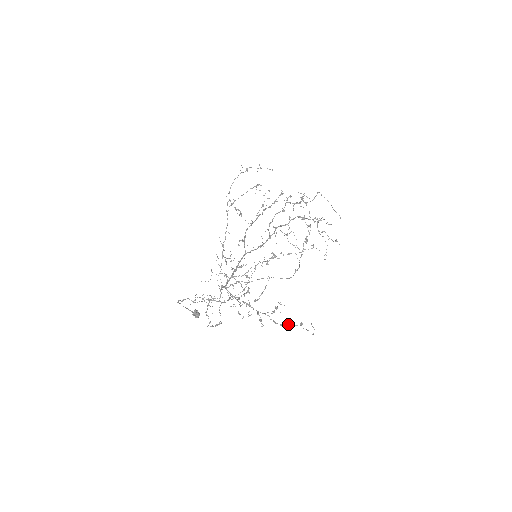
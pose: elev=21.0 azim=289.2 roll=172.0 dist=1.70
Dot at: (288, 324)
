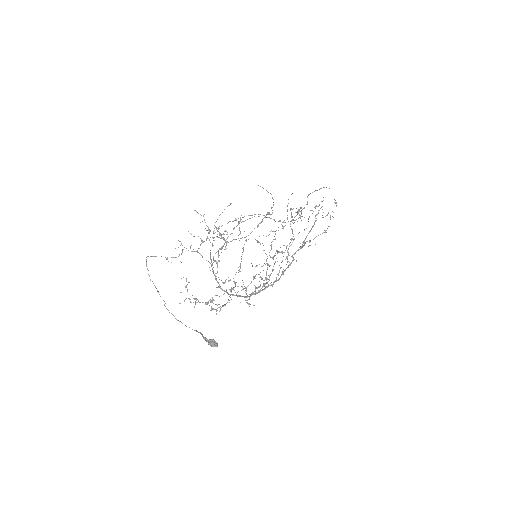
Dot at: occluded
